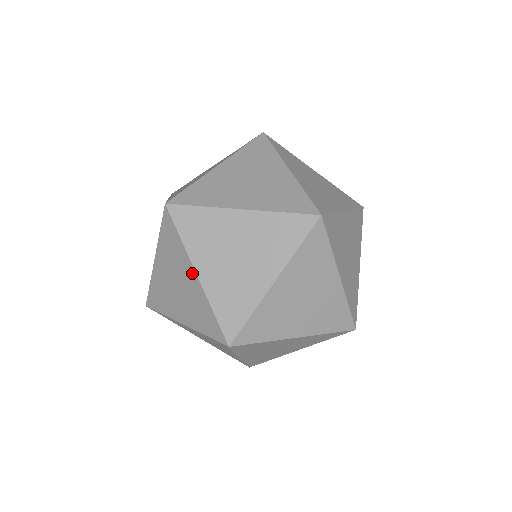
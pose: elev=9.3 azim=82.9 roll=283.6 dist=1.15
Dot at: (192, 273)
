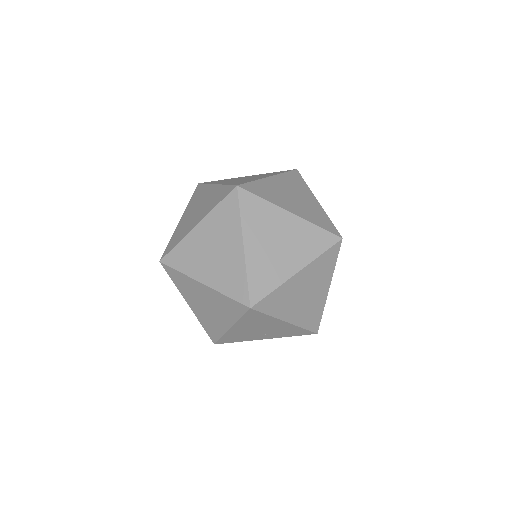
Dot at: occluded
